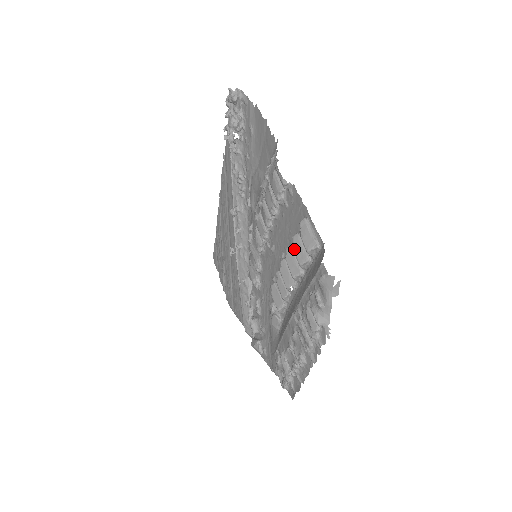
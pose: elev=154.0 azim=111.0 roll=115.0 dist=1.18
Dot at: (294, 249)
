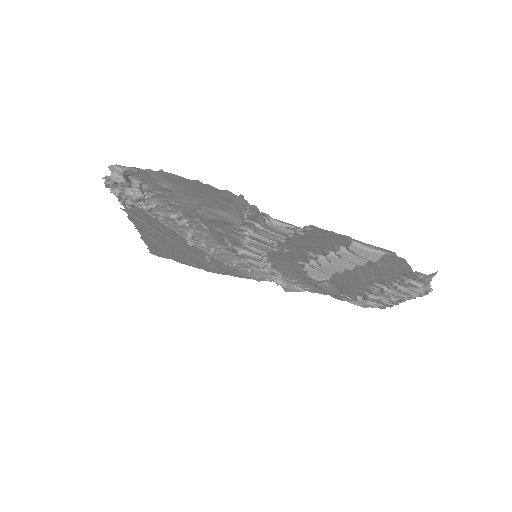
Dot at: (347, 261)
